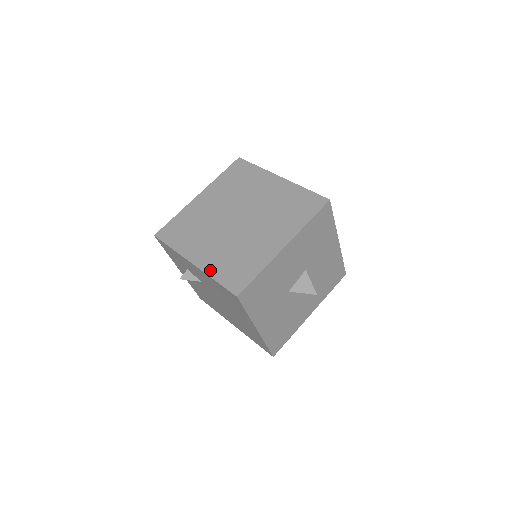
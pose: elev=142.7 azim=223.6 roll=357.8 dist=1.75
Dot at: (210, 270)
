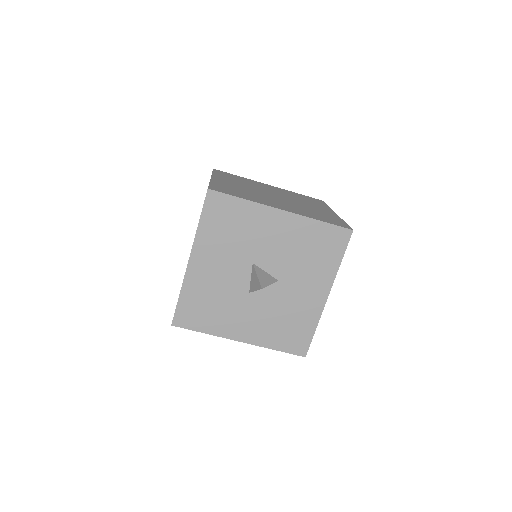
Dot at: occluded
